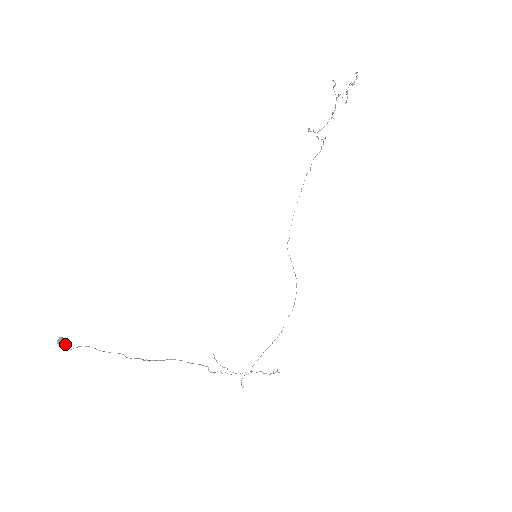
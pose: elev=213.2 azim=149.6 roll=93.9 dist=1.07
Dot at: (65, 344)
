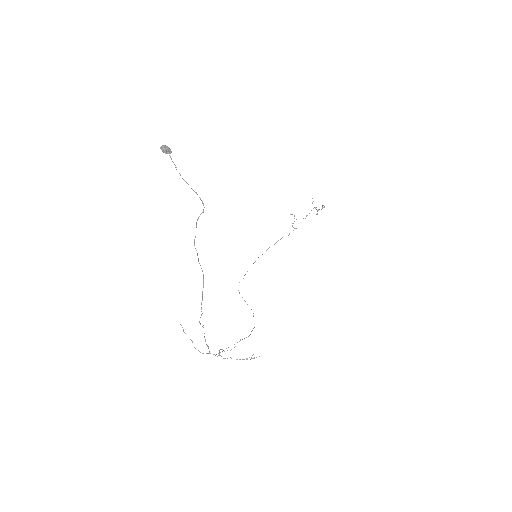
Dot at: occluded
